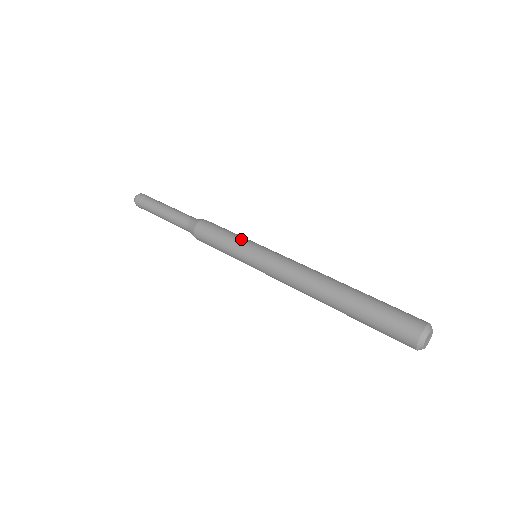
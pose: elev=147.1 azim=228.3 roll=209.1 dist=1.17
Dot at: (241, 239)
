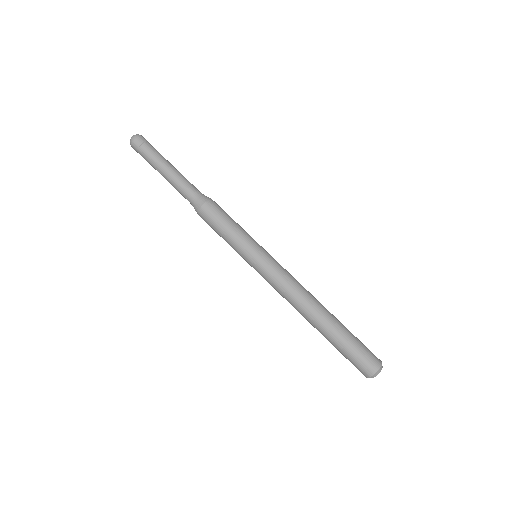
Dot at: (243, 241)
